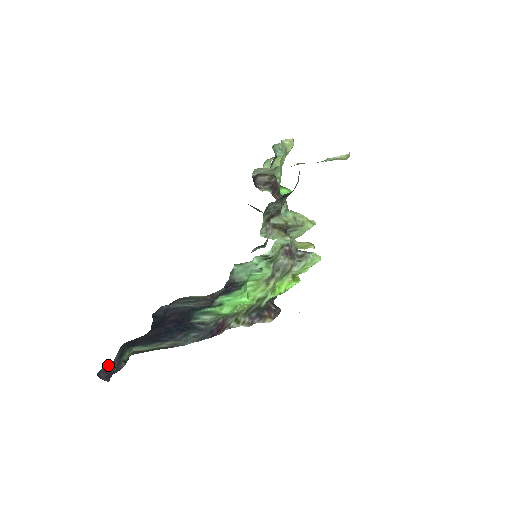
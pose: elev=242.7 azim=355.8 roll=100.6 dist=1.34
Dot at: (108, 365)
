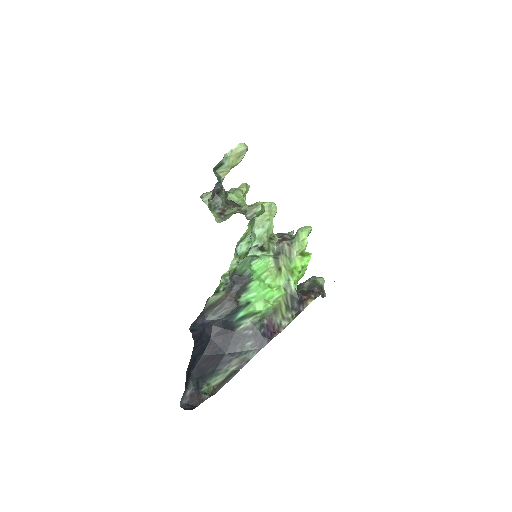
Dot at: (189, 398)
